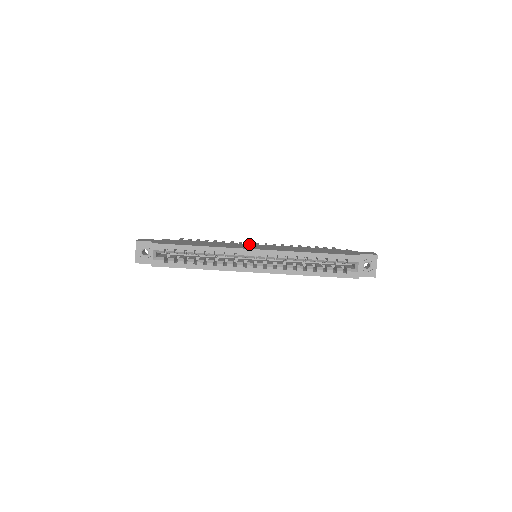
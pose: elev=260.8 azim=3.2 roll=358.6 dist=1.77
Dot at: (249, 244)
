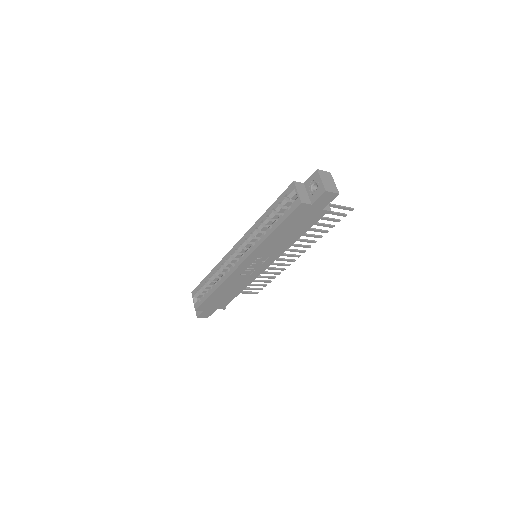
Dot at: occluded
